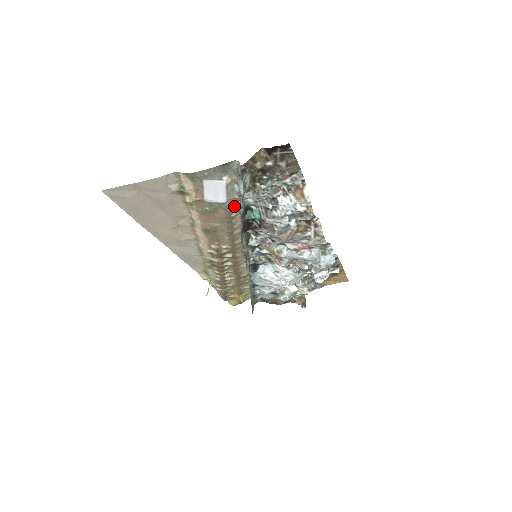
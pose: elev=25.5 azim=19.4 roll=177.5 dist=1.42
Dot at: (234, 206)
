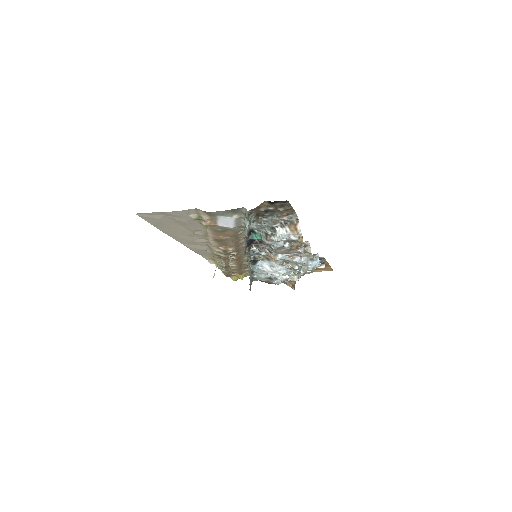
Dot at: (241, 228)
